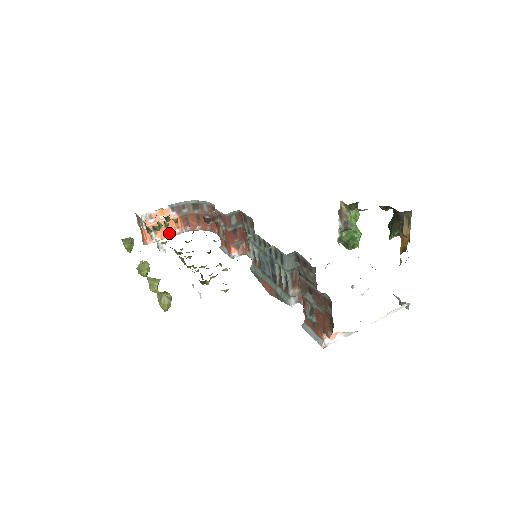
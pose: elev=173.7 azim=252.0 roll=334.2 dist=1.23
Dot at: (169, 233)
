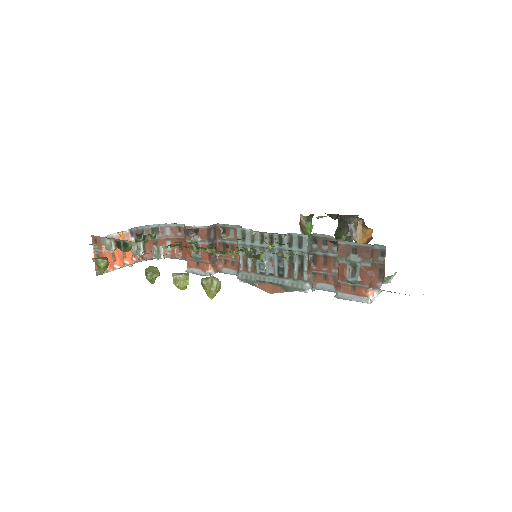
Dot at: (127, 261)
